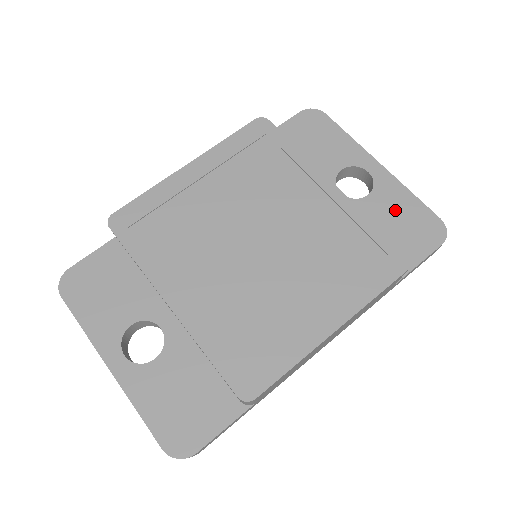
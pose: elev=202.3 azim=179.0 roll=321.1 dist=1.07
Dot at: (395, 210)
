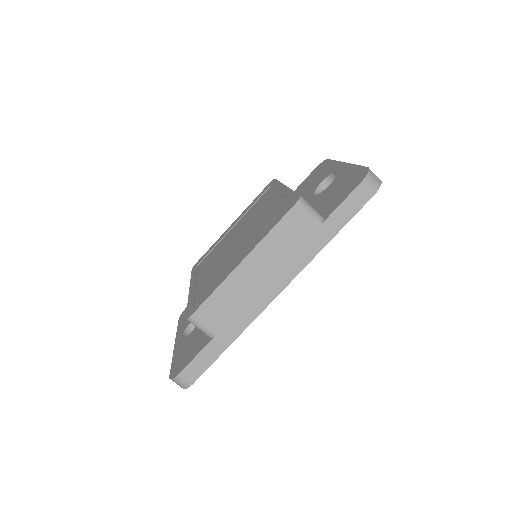
Dot at: (341, 182)
